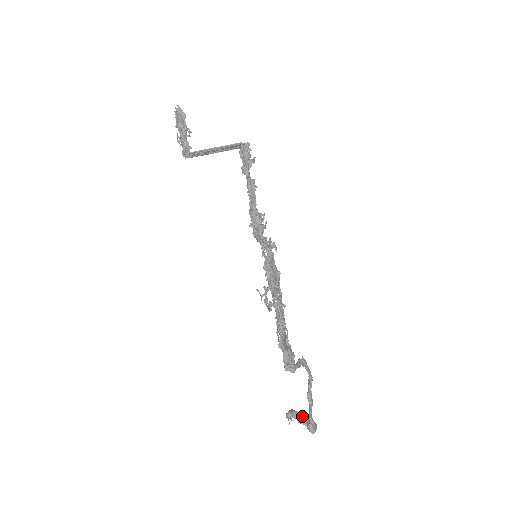
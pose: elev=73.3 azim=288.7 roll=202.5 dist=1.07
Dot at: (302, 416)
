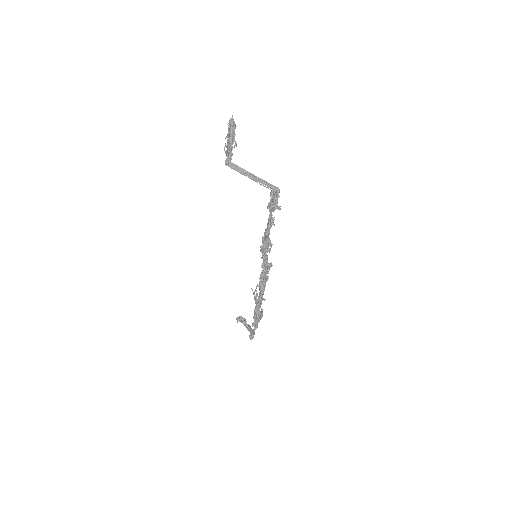
Dot at: occluded
